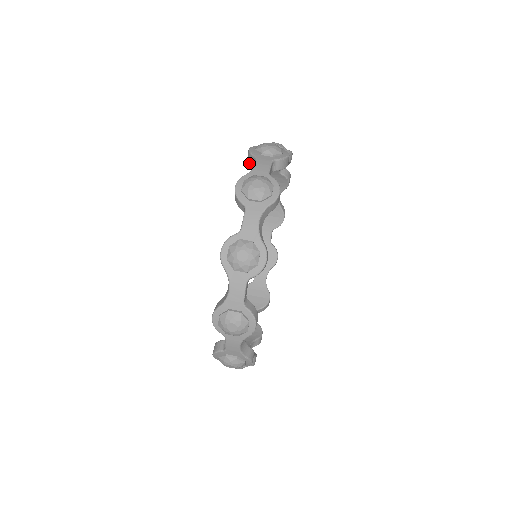
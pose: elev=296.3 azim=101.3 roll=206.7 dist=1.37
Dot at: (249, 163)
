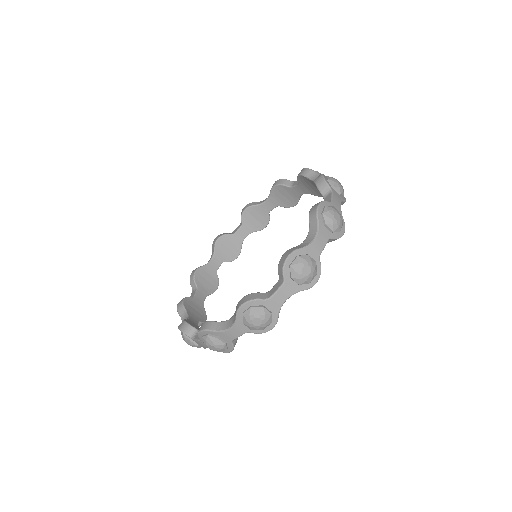
Dot at: (236, 308)
